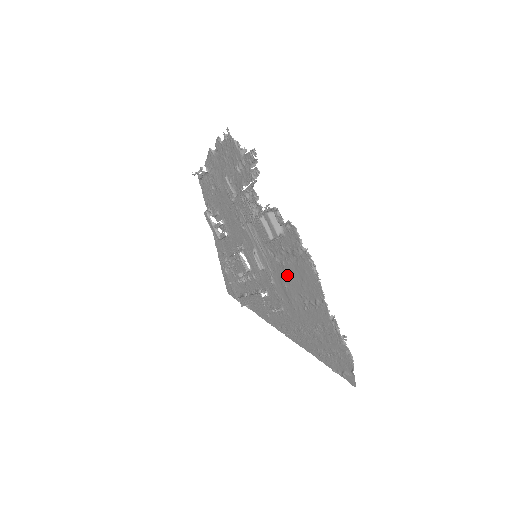
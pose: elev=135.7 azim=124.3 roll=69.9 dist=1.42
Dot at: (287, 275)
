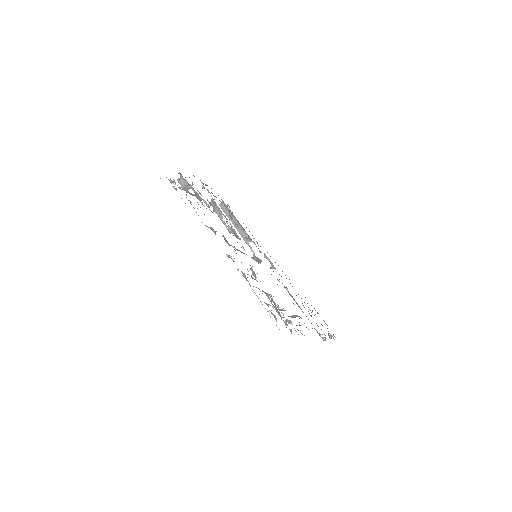
Dot at: occluded
